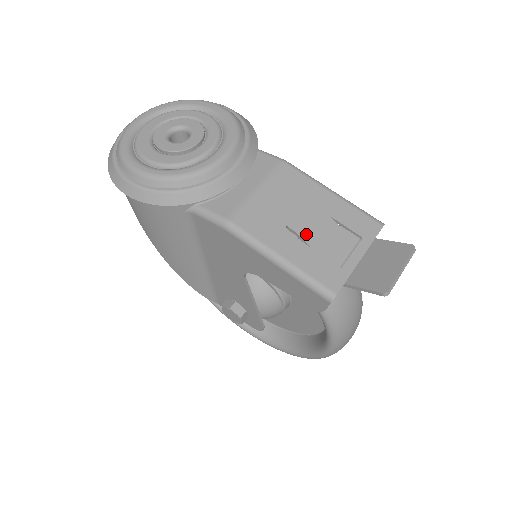
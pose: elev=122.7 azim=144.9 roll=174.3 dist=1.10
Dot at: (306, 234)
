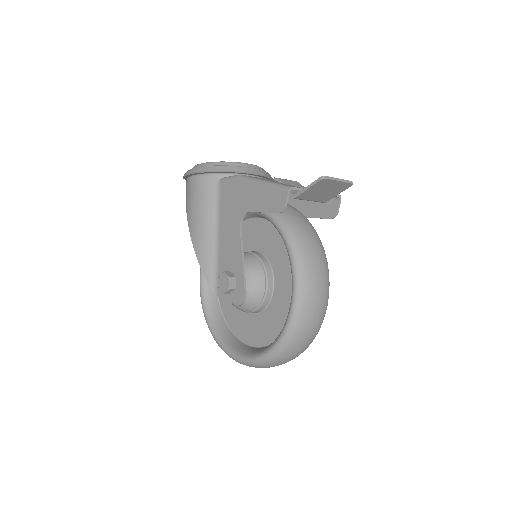
Dot at: (285, 181)
